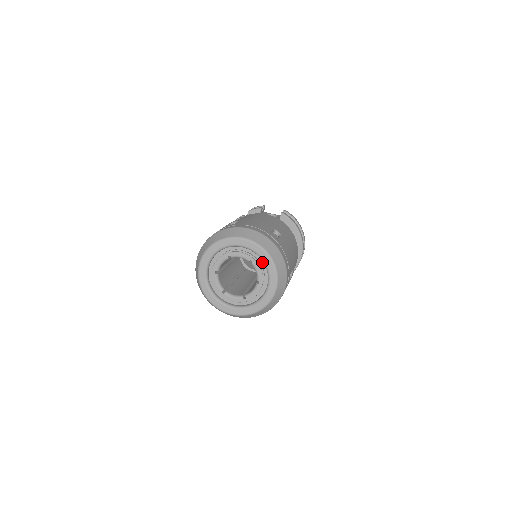
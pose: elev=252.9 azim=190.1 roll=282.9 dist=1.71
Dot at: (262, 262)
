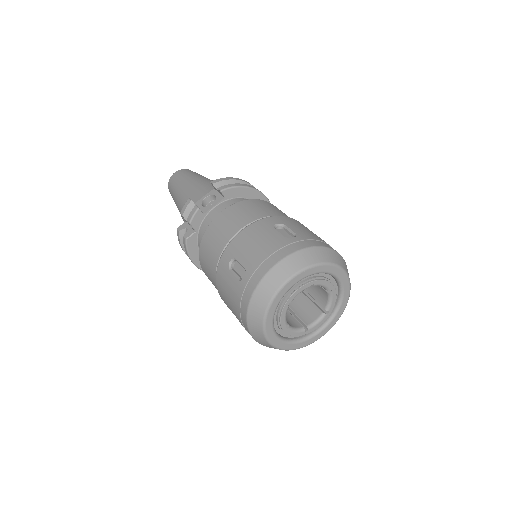
Dot at: (319, 274)
